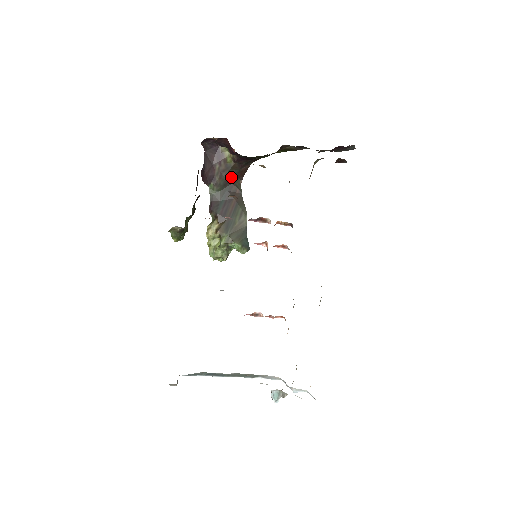
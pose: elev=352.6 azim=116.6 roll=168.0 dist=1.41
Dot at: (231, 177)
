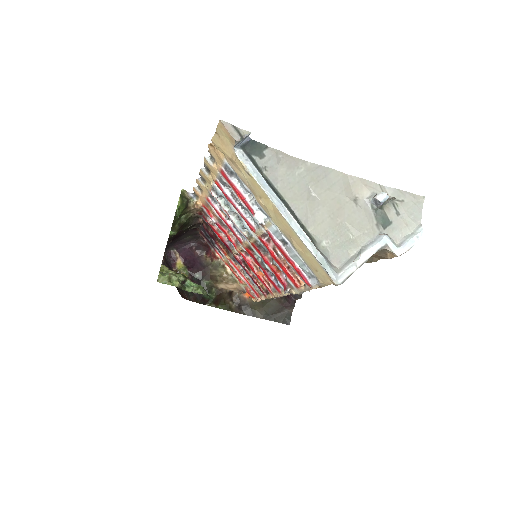
Dot at: occluded
